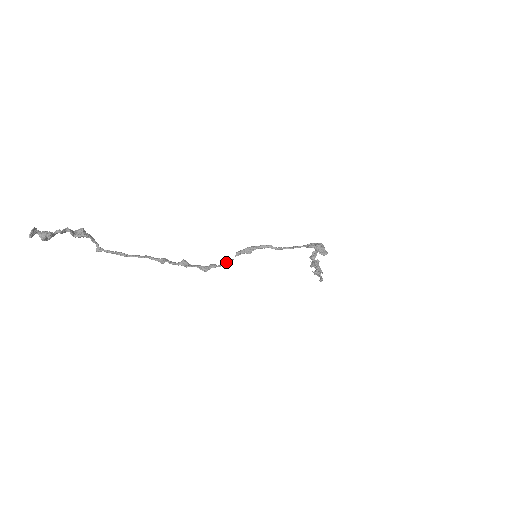
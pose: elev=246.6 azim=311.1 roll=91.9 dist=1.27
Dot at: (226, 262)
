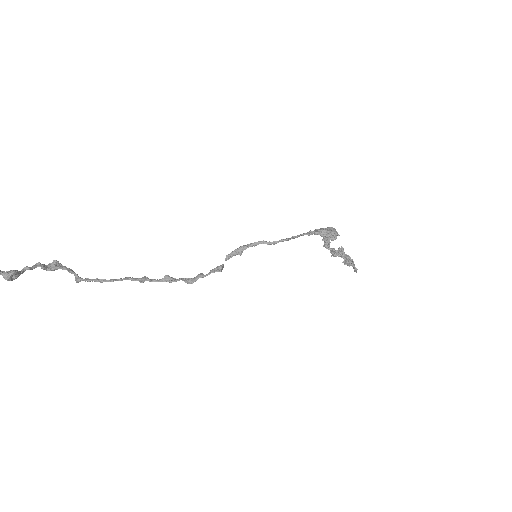
Dot at: (215, 269)
